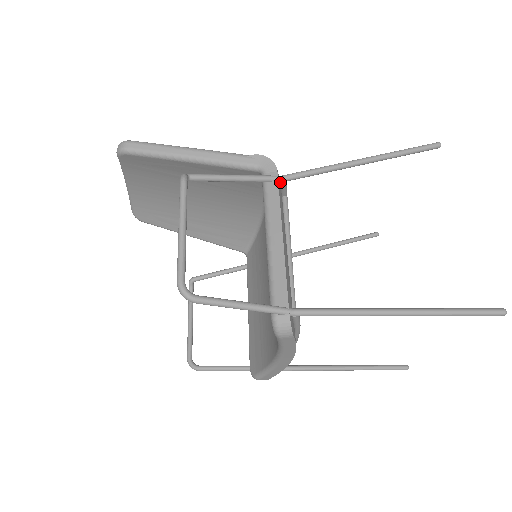
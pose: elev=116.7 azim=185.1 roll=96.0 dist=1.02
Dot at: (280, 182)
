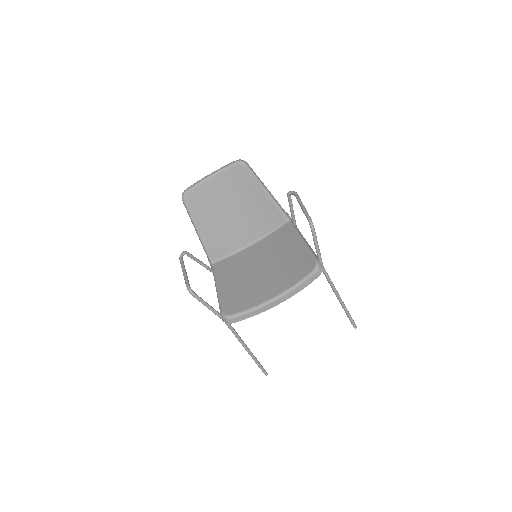
Dot at: occluded
